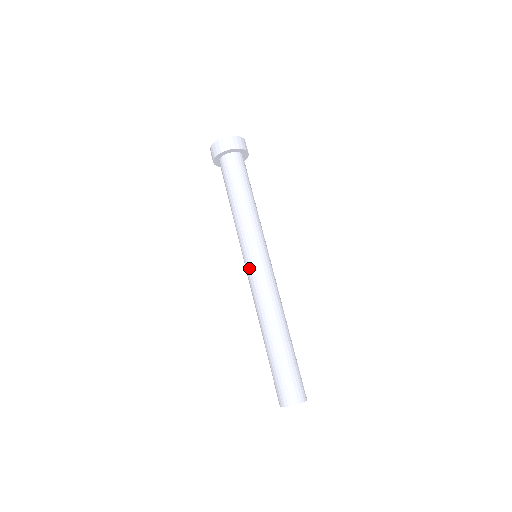
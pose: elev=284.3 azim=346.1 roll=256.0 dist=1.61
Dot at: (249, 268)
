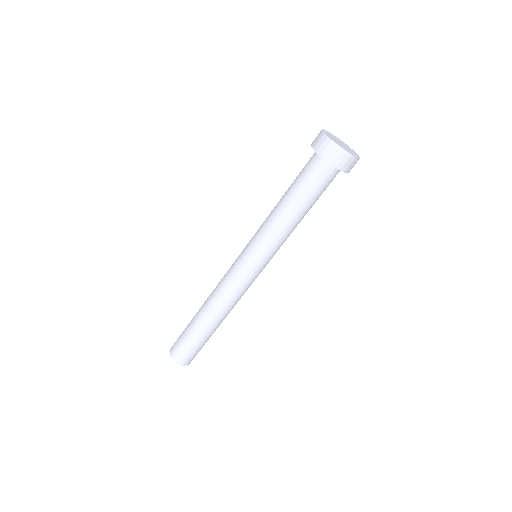
Dot at: (238, 263)
